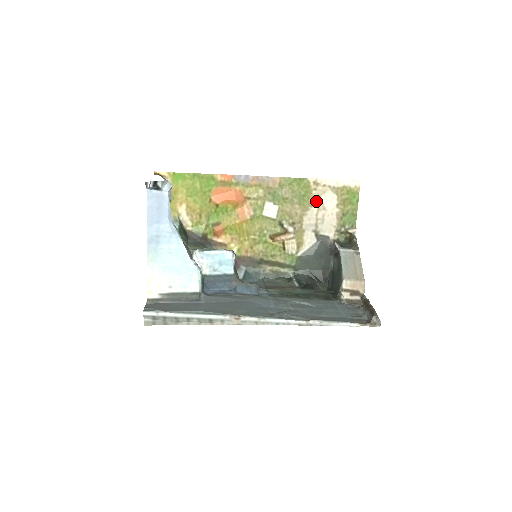
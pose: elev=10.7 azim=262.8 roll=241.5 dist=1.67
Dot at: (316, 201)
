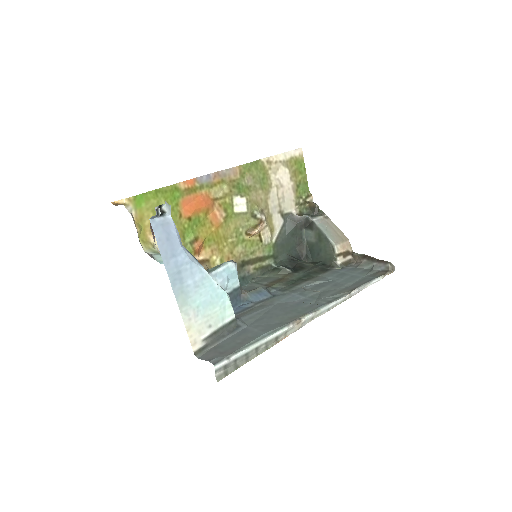
Dot at: (273, 180)
